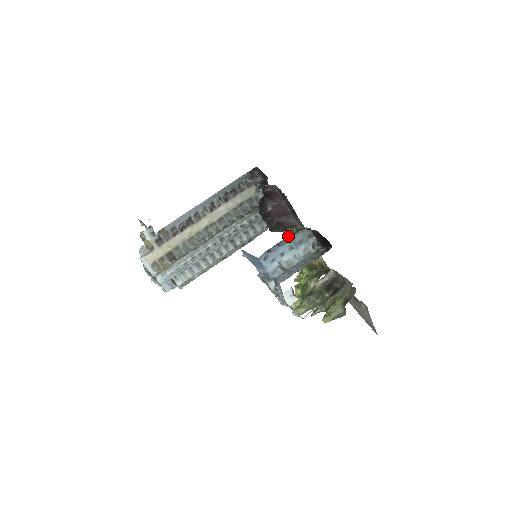
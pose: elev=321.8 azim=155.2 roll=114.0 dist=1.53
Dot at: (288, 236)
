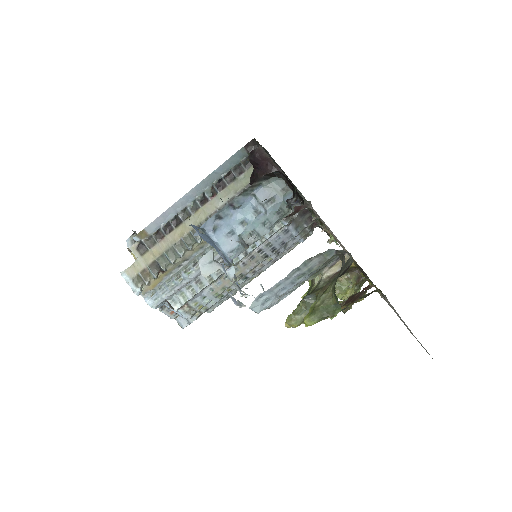
Dot at: (244, 191)
